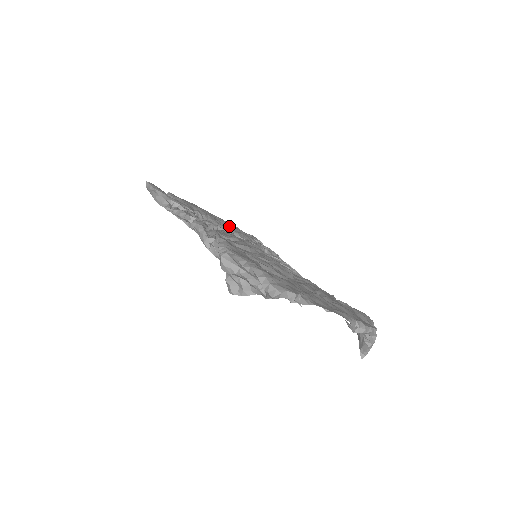
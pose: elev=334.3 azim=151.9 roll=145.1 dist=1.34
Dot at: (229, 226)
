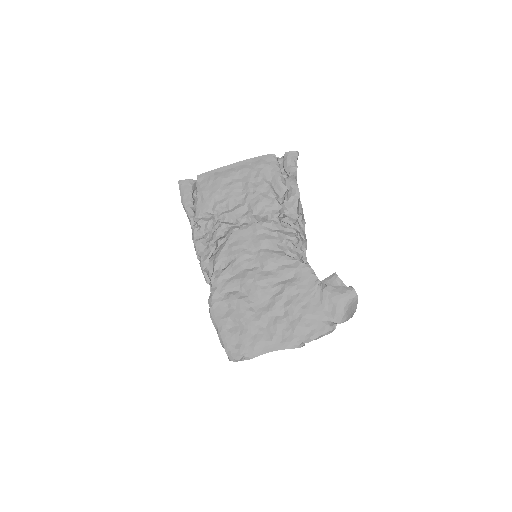
Dot at: (248, 195)
